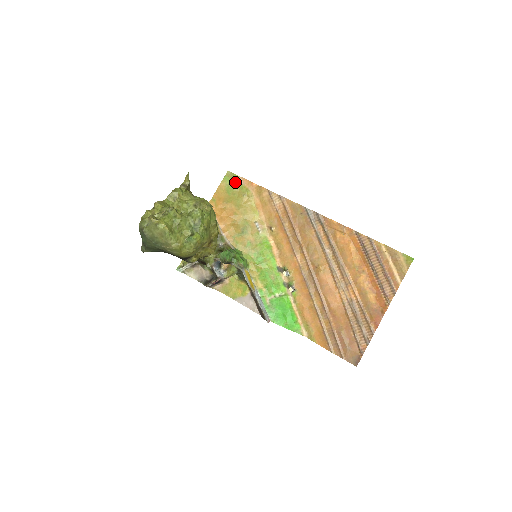
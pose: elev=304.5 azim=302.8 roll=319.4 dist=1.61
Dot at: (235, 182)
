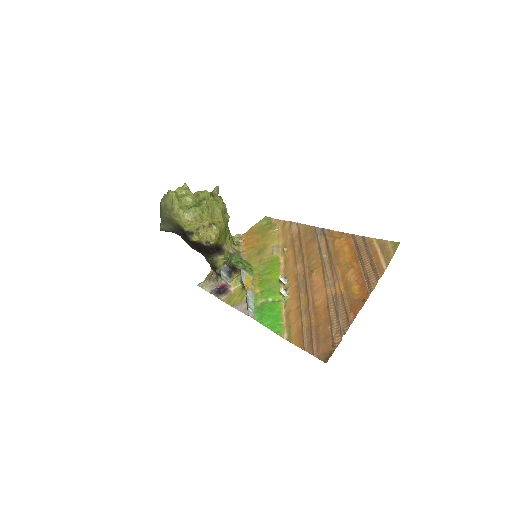
Dot at: (268, 222)
